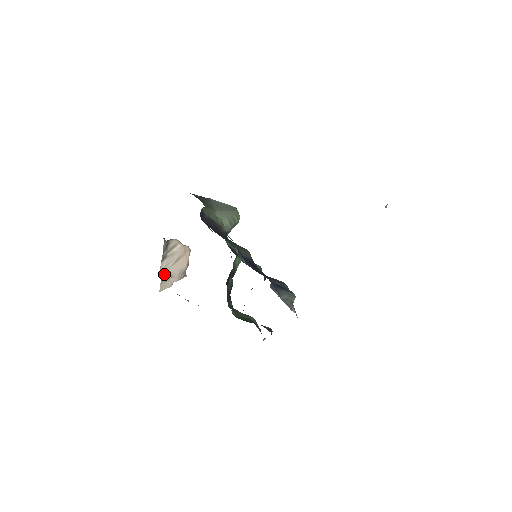
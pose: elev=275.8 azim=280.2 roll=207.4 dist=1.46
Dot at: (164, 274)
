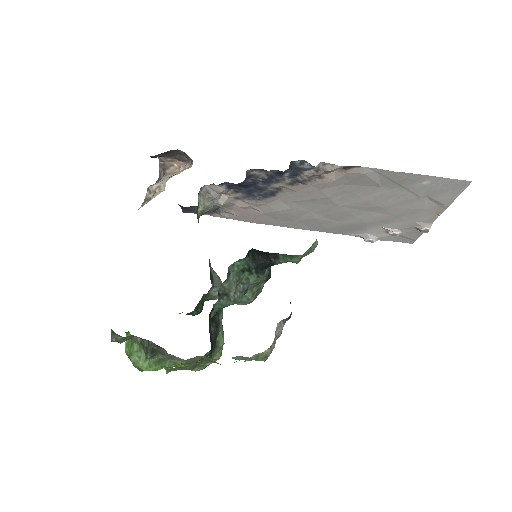
Dot at: (149, 198)
